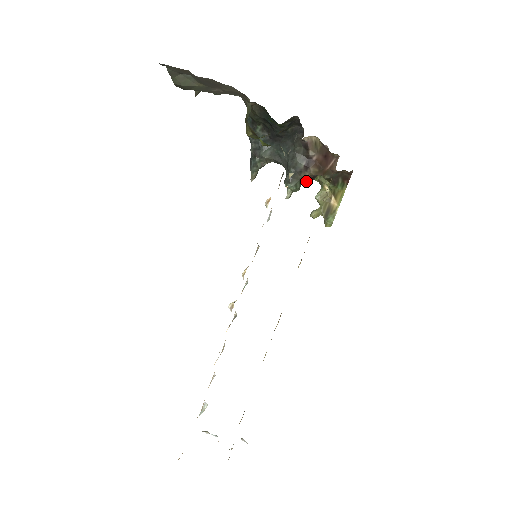
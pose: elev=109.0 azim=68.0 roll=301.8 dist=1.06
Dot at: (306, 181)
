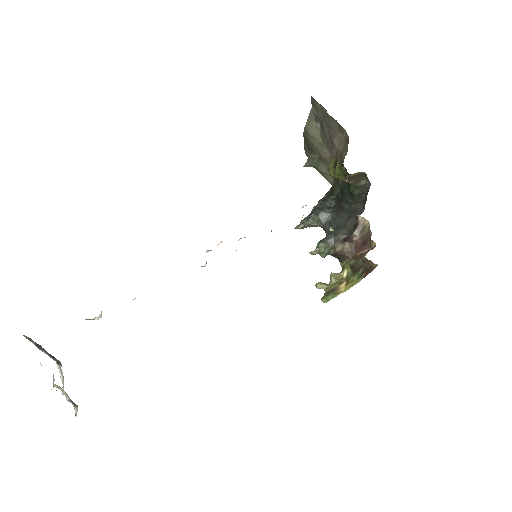
Dot at: (335, 254)
